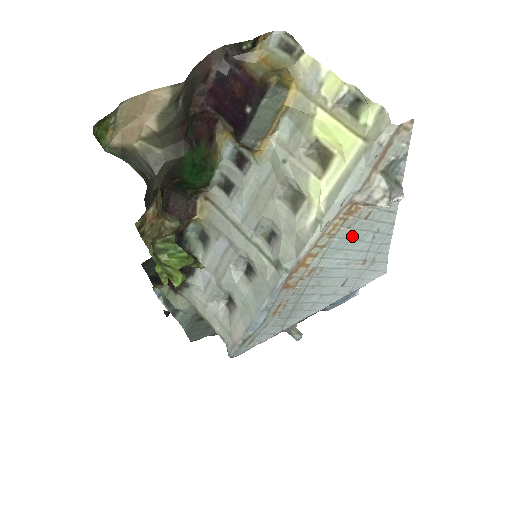
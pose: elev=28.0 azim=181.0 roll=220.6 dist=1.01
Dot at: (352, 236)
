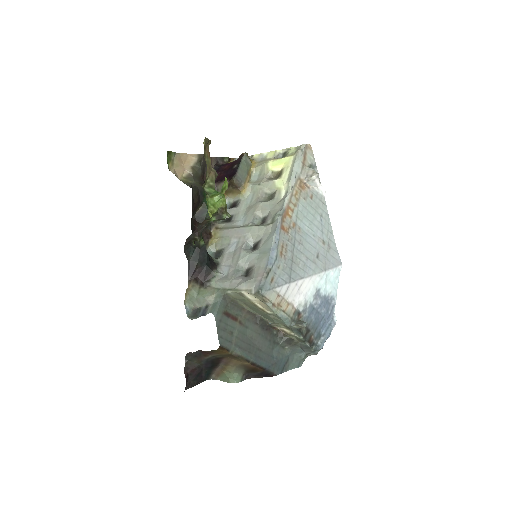
Dot at: (308, 209)
